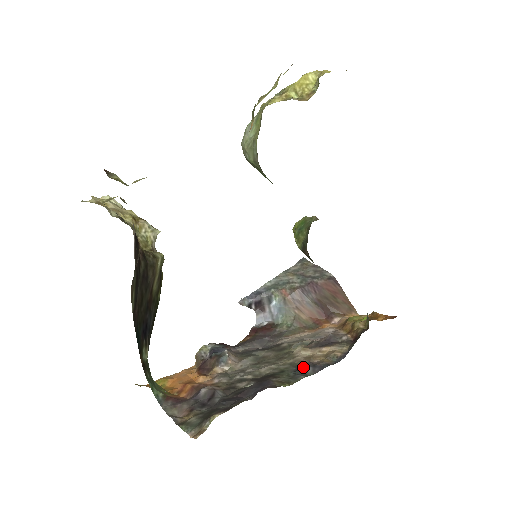
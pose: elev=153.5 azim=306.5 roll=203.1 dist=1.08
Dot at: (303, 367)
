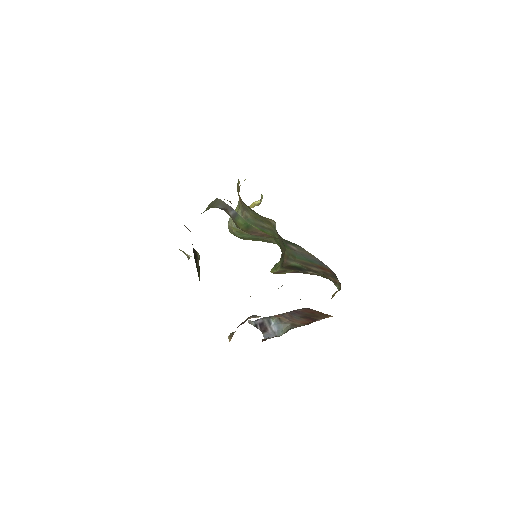
Dot at: occluded
